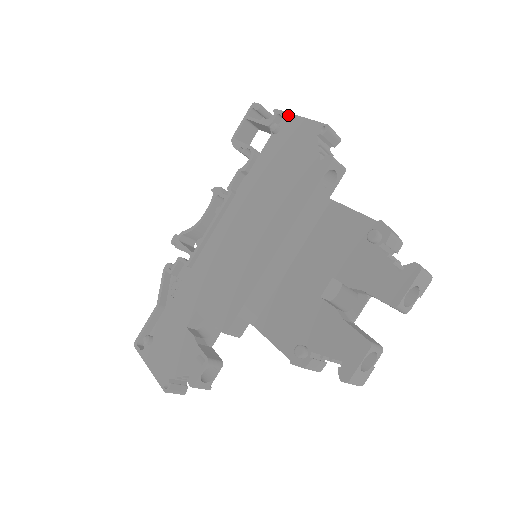
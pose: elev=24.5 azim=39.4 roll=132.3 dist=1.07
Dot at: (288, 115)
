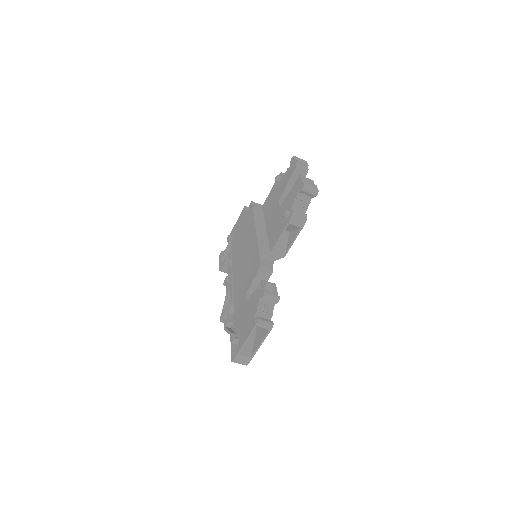
Dot at: (232, 231)
